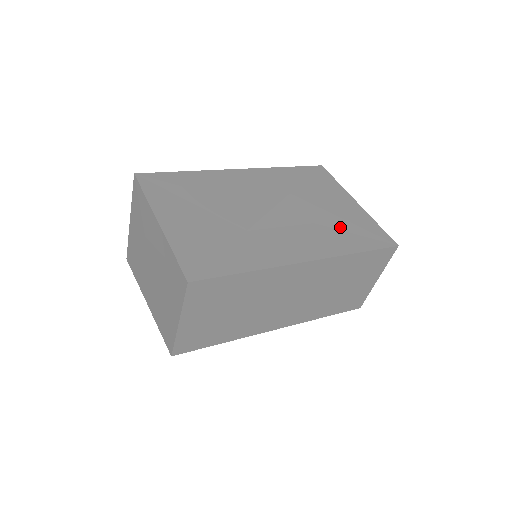
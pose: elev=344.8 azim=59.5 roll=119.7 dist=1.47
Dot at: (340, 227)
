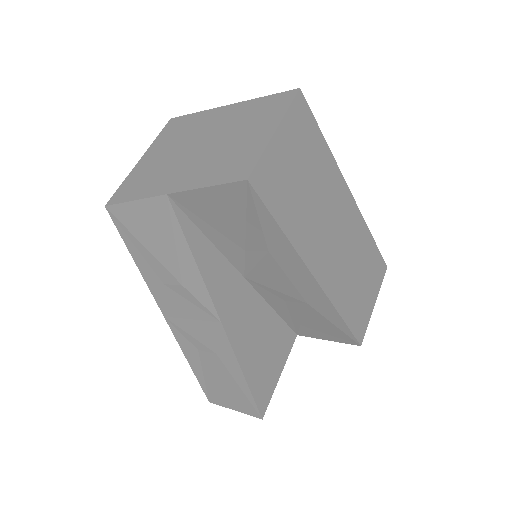
Dot at: occluded
